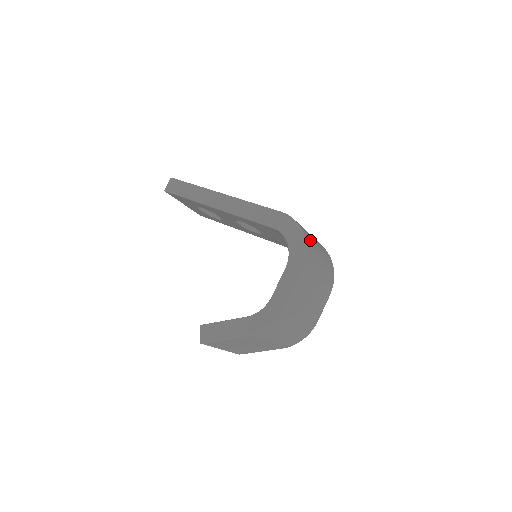
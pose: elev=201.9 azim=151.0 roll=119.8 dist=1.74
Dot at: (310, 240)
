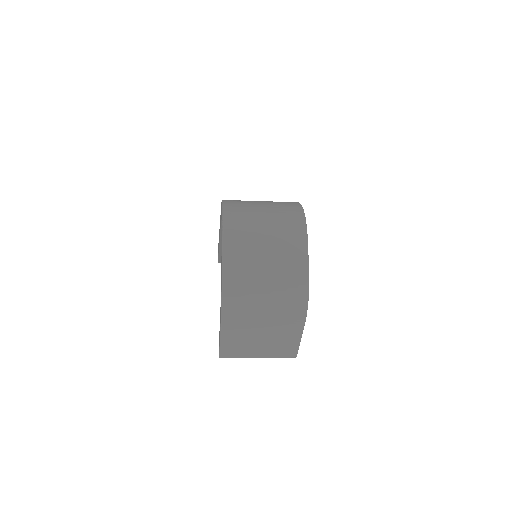
Dot at: (239, 204)
